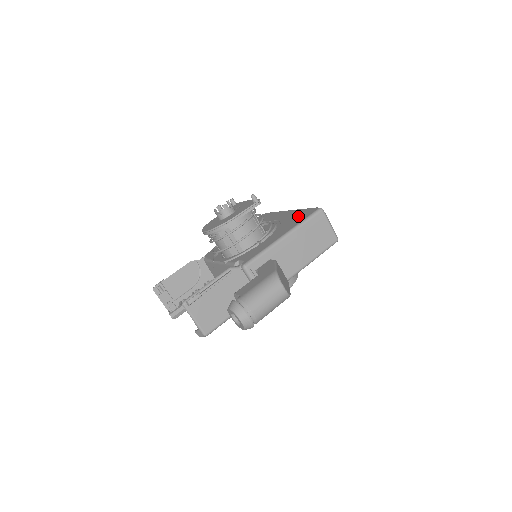
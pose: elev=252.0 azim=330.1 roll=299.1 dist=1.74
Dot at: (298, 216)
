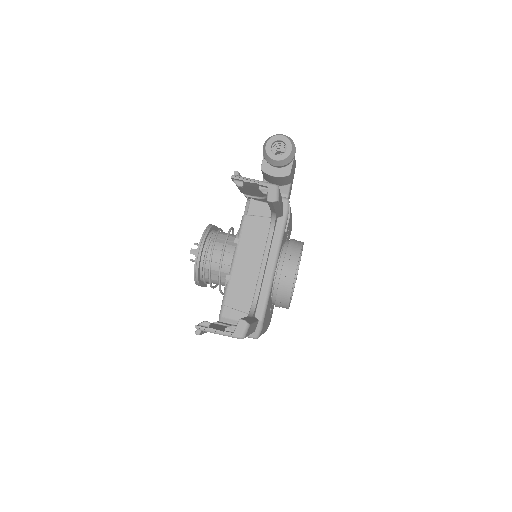
Dot at: occluded
